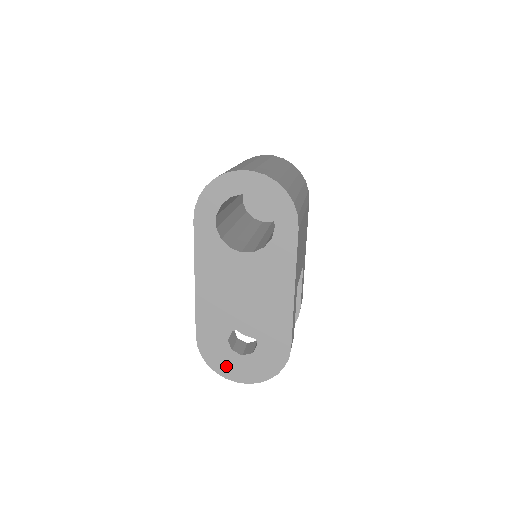
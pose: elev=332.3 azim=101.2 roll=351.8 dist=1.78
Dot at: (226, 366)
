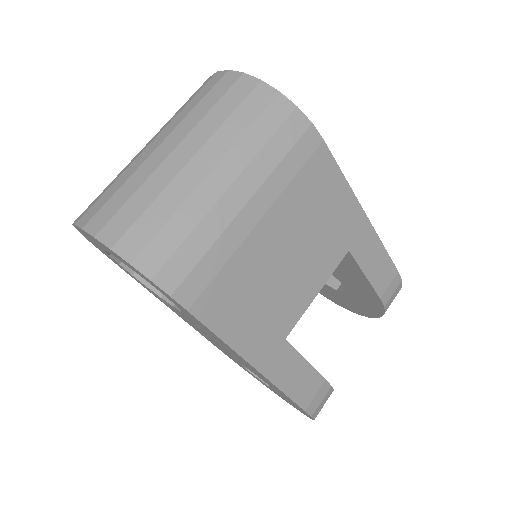
Dot at: (265, 385)
